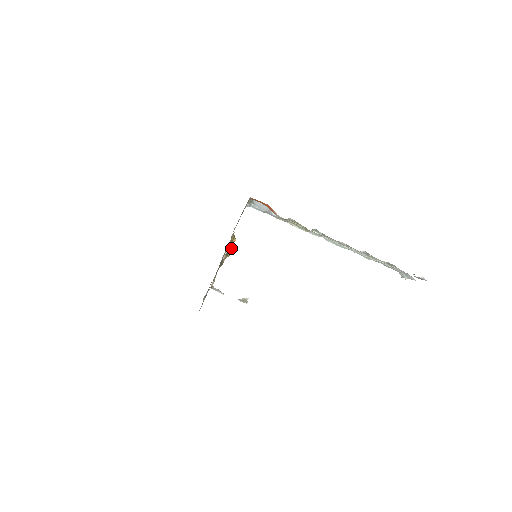
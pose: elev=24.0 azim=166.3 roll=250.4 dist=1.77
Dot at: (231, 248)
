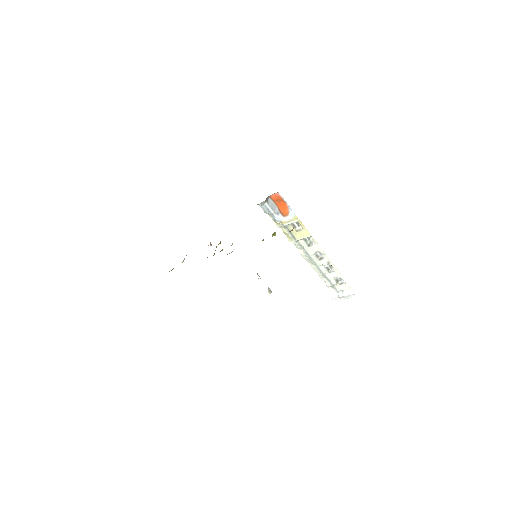
Dot at: occluded
